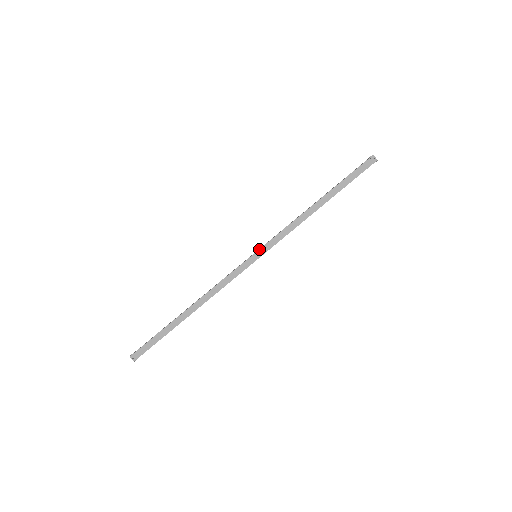
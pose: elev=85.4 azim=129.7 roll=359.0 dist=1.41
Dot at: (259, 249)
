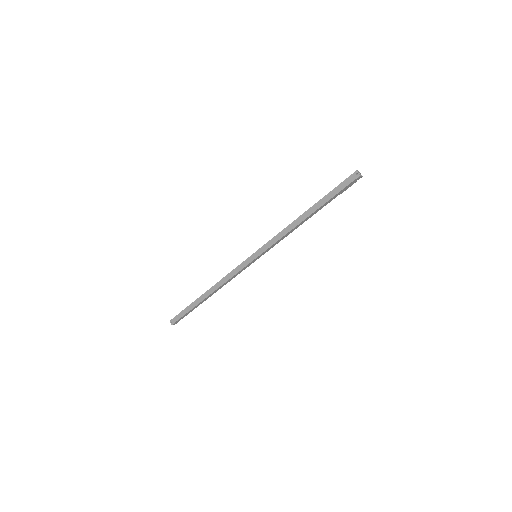
Dot at: (257, 250)
